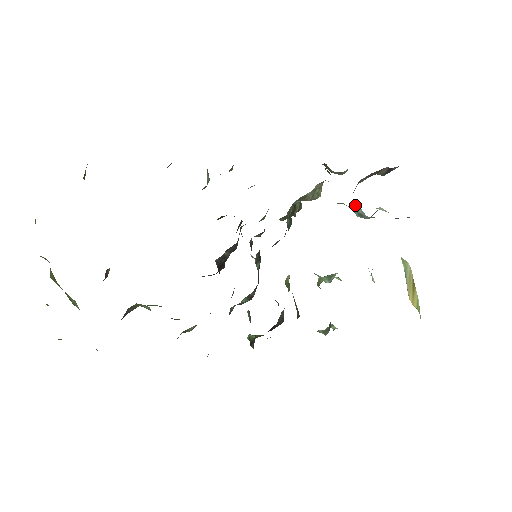
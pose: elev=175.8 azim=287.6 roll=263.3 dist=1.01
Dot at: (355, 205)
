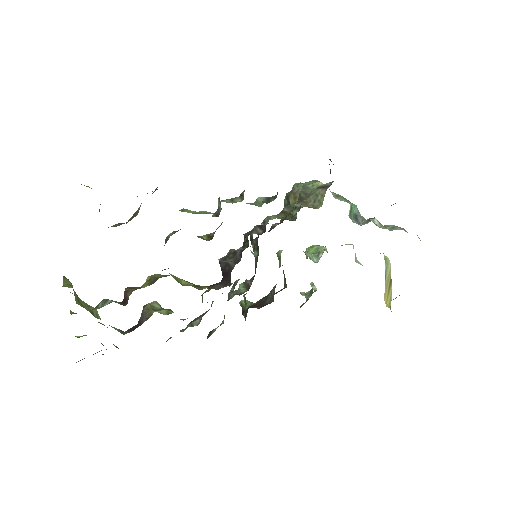
Dot at: (352, 207)
